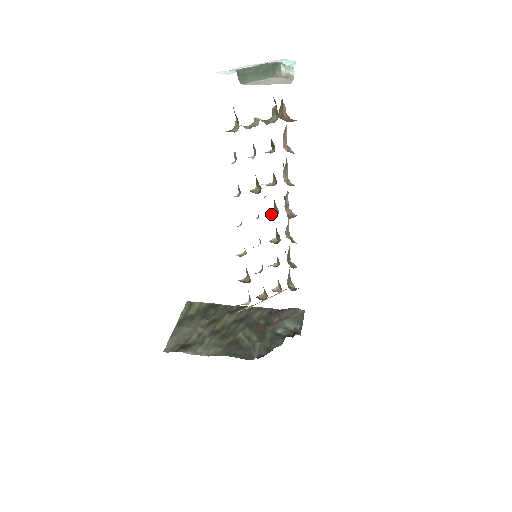
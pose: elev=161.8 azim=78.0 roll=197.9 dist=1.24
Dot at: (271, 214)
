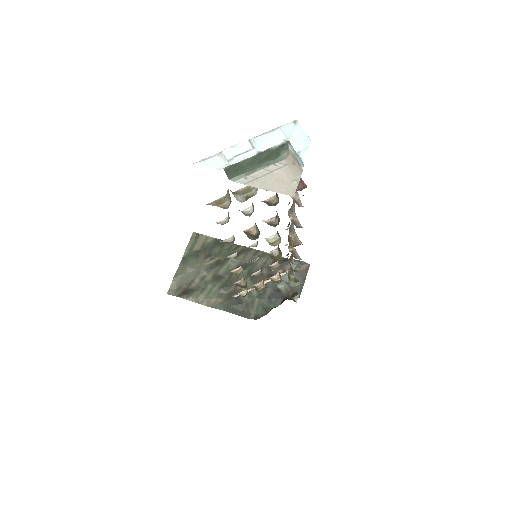
Dot at: (272, 239)
